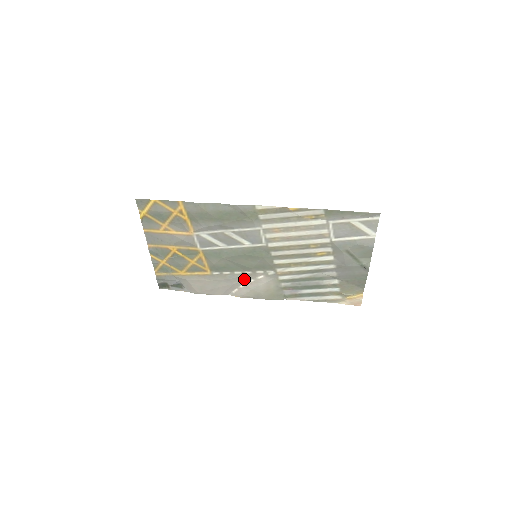
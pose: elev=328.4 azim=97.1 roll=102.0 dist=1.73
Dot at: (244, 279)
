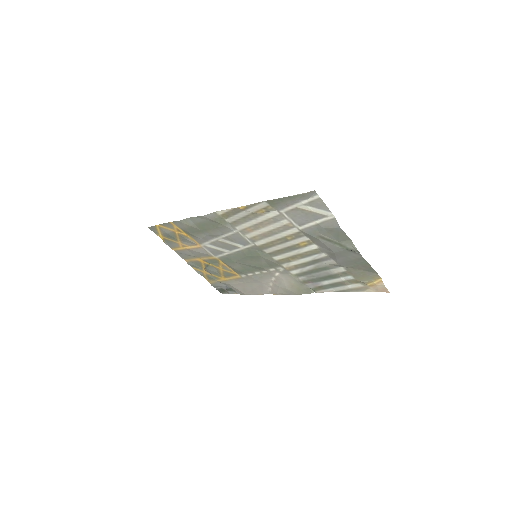
Dot at: (267, 278)
